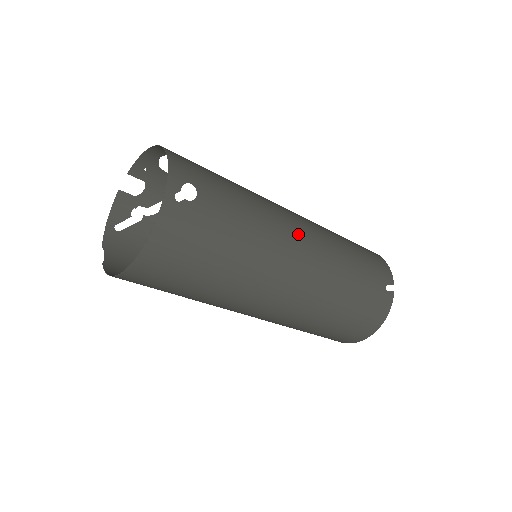
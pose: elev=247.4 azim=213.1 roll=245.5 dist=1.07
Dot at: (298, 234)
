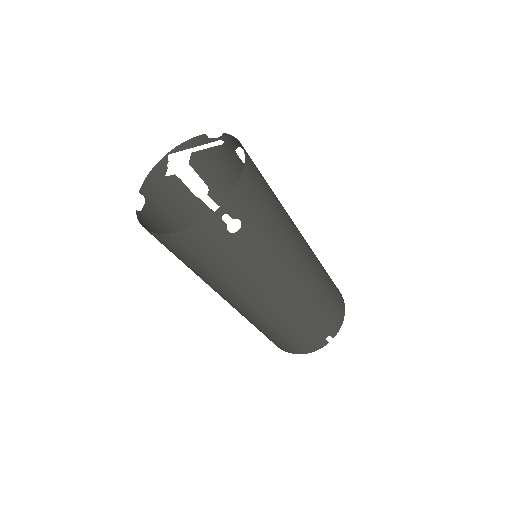
Dot at: (295, 276)
